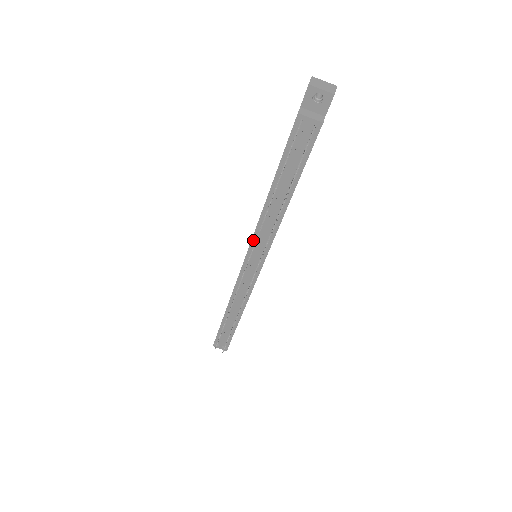
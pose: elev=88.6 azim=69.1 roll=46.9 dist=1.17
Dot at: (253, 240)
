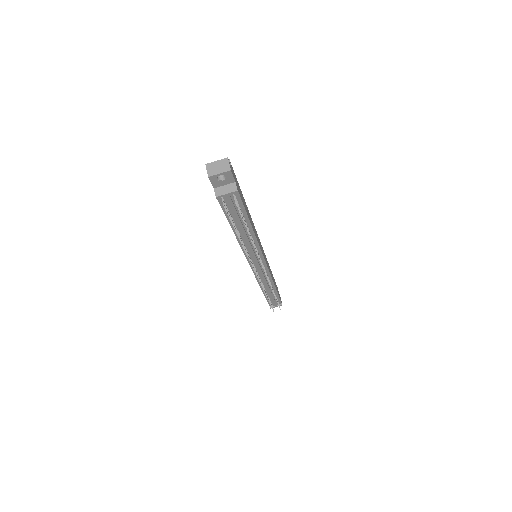
Dot at: (247, 257)
